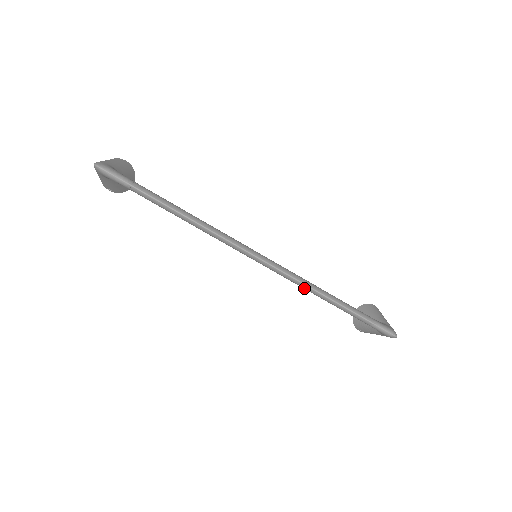
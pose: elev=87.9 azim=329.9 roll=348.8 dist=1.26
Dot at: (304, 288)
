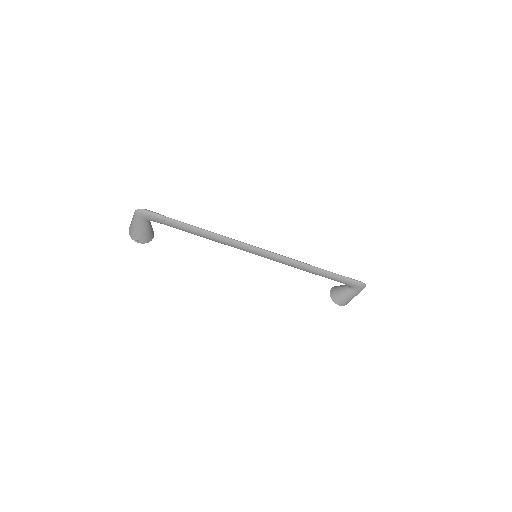
Dot at: (296, 265)
